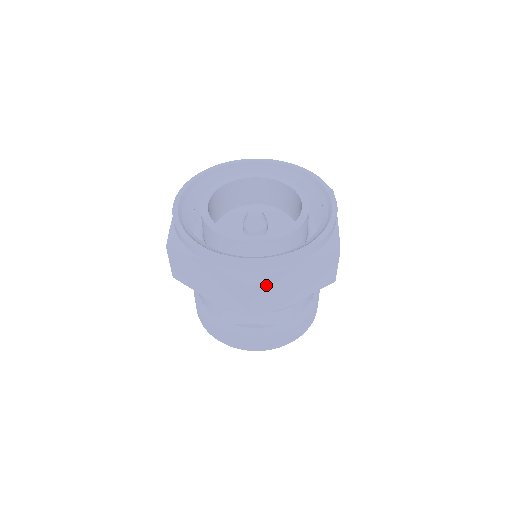
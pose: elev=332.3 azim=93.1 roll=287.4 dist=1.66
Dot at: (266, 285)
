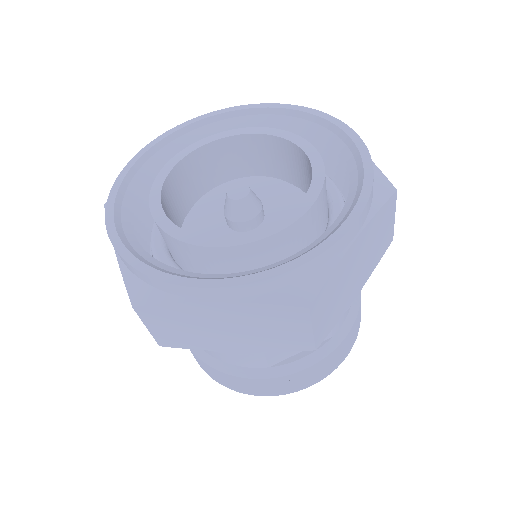
Dot at: (327, 292)
